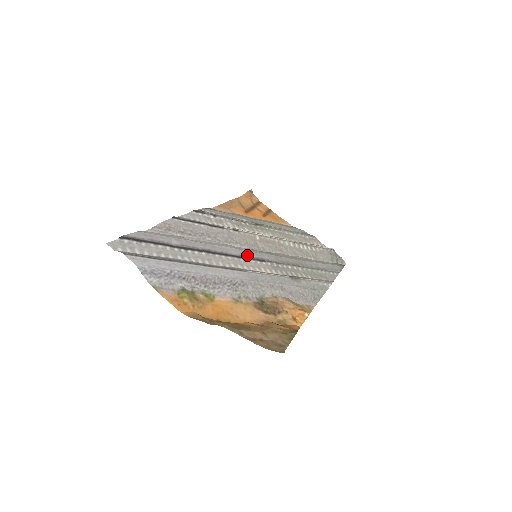
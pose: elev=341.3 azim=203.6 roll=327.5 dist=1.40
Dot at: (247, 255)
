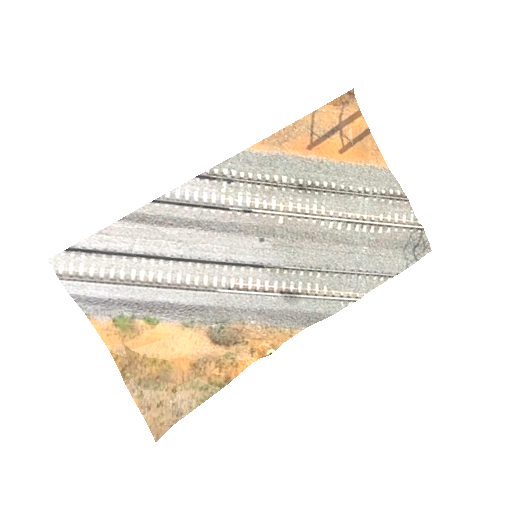
Dot at: (239, 259)
